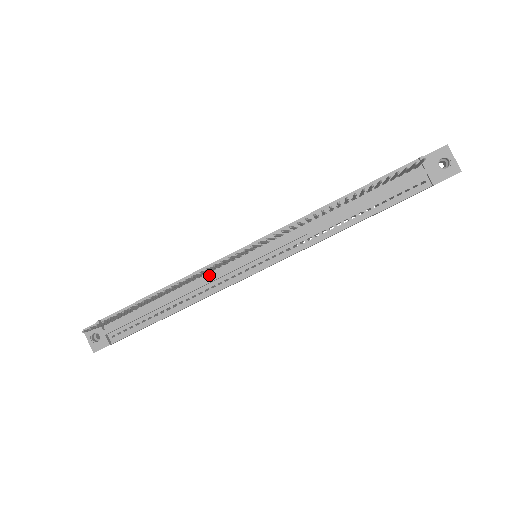
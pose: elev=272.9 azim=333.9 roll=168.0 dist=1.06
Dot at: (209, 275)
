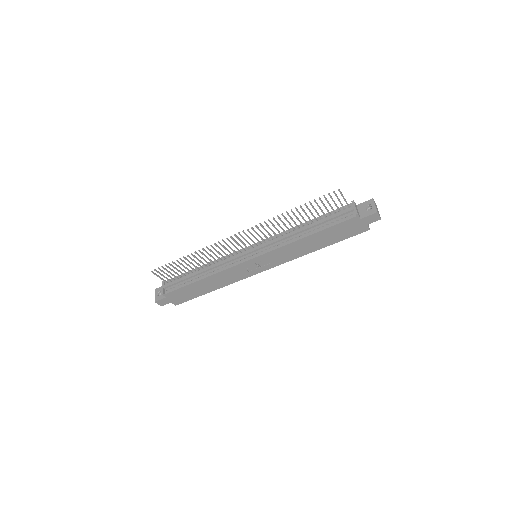
Dot at: (226, 260)
